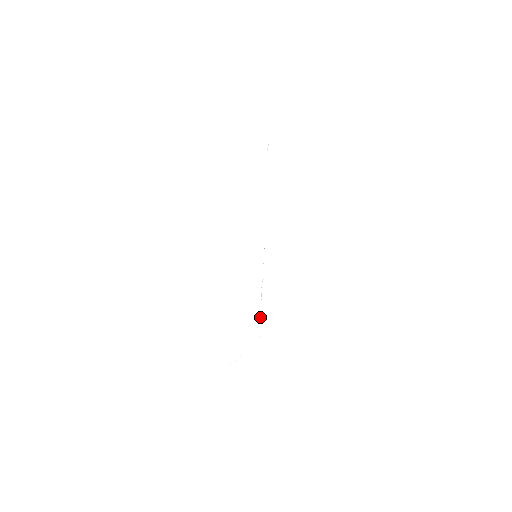
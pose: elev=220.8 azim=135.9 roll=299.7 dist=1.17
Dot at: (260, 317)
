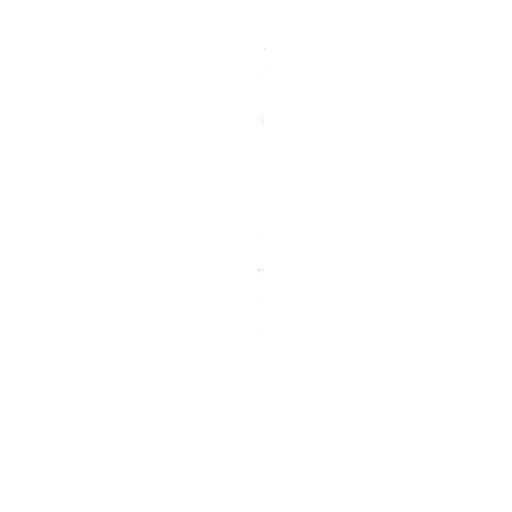
Dot at: occluded
